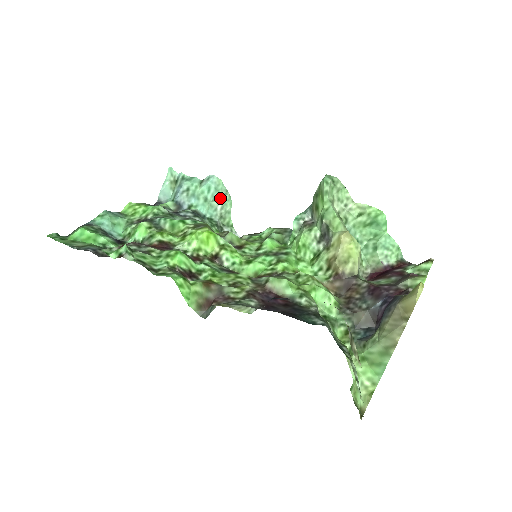
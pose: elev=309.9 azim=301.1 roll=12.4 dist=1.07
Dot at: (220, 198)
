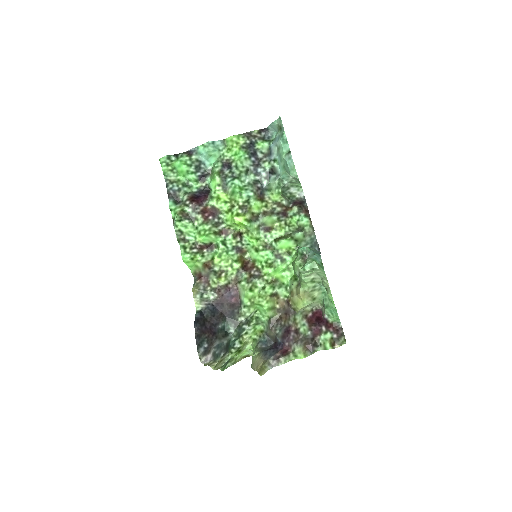
Dot at: occluded
